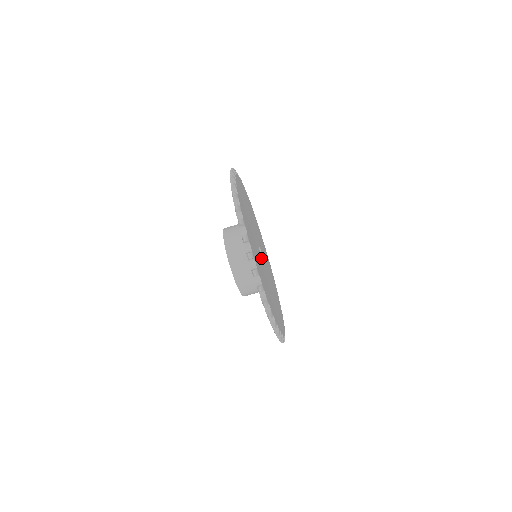
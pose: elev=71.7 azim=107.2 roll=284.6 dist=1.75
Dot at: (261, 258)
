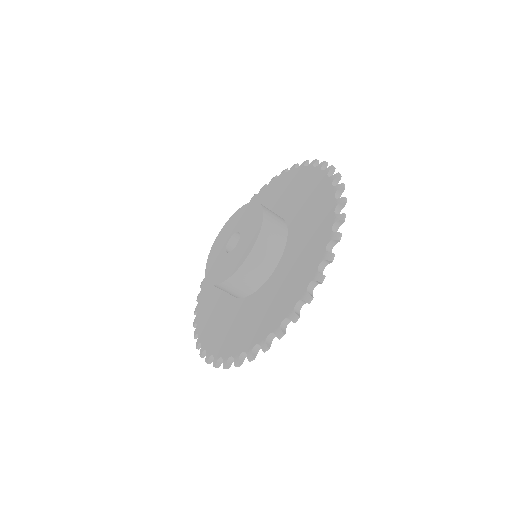
Dot at: occluded
